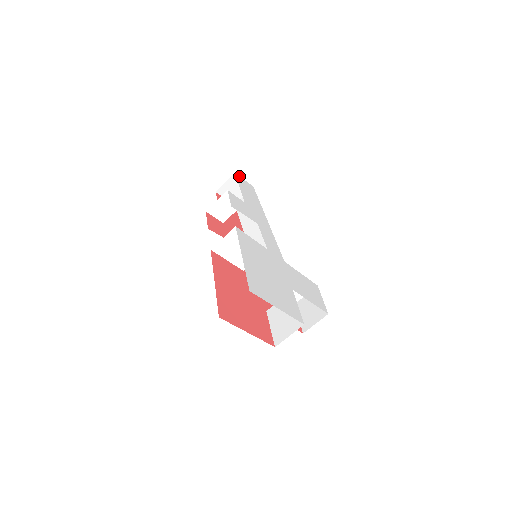
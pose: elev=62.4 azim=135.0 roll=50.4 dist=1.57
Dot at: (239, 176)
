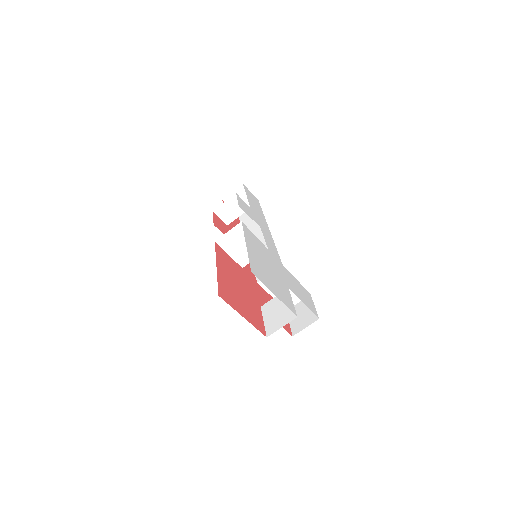
Dot at: (246, 187)
